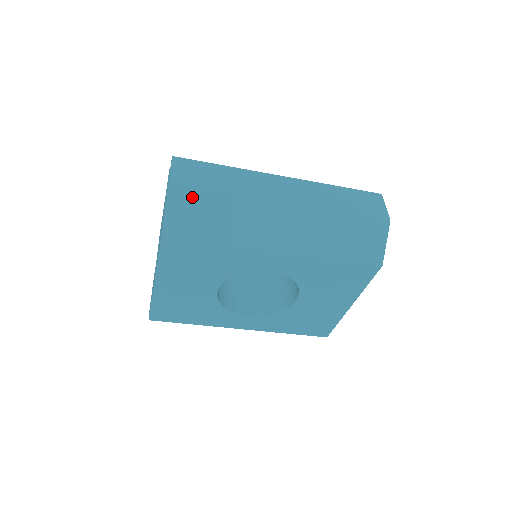
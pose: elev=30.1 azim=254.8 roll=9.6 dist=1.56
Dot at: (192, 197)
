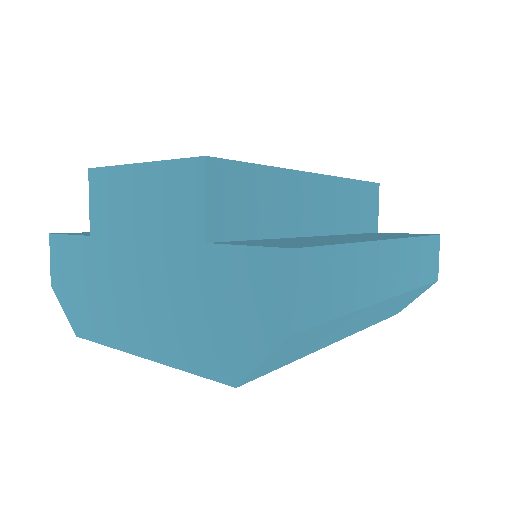
Dot at: (306, 335)
